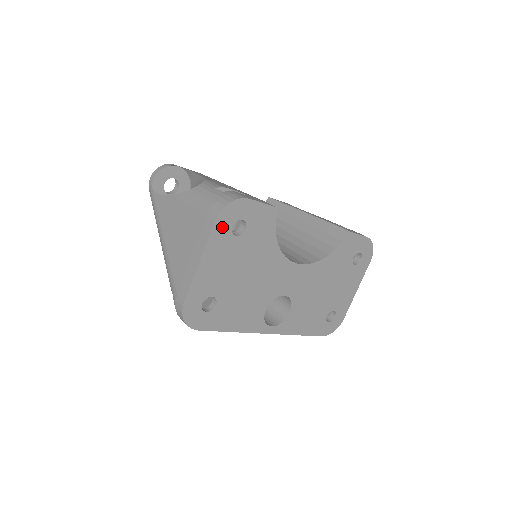
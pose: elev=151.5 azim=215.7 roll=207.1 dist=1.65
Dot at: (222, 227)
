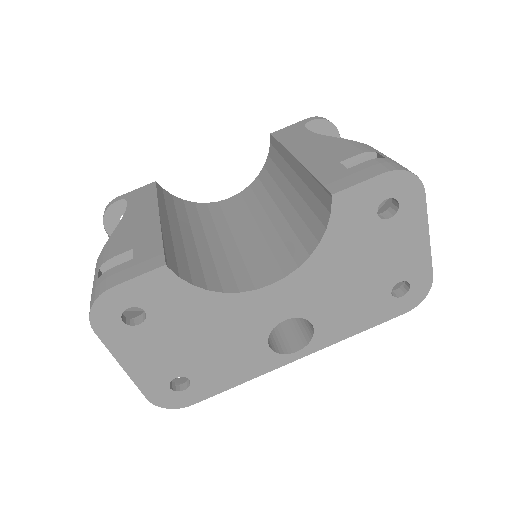
Dot at: (111, 330)
